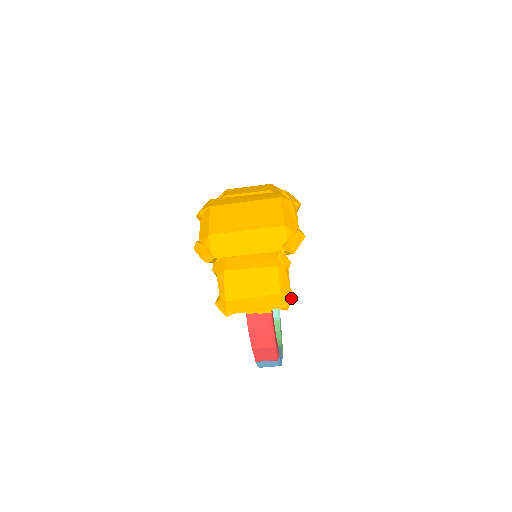
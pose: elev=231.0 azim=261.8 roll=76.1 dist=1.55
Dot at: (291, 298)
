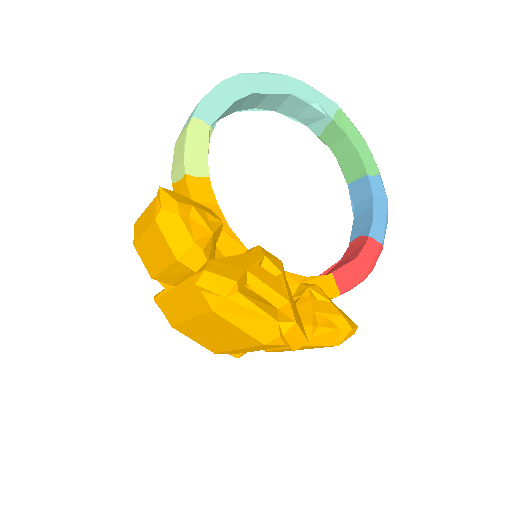
Dot at: (351, 332)
